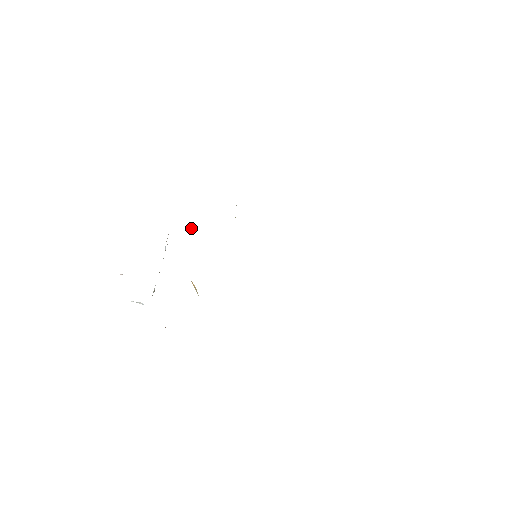
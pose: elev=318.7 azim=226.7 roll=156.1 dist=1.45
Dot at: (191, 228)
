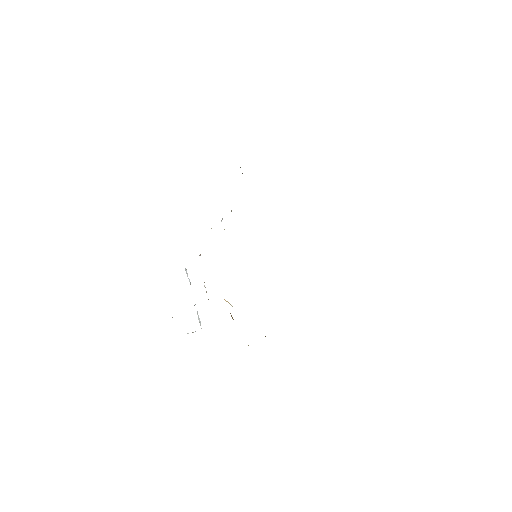
Dot at: (199, 255)
